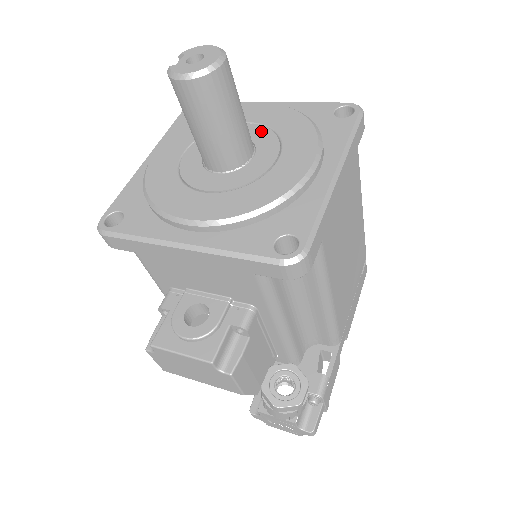
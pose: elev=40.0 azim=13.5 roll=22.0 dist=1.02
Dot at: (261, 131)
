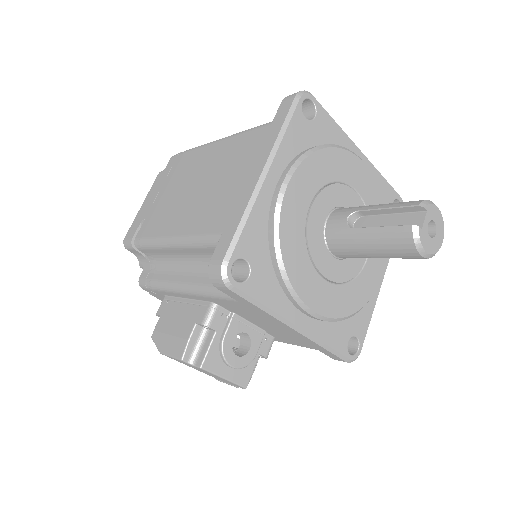
Dot at: occluded
